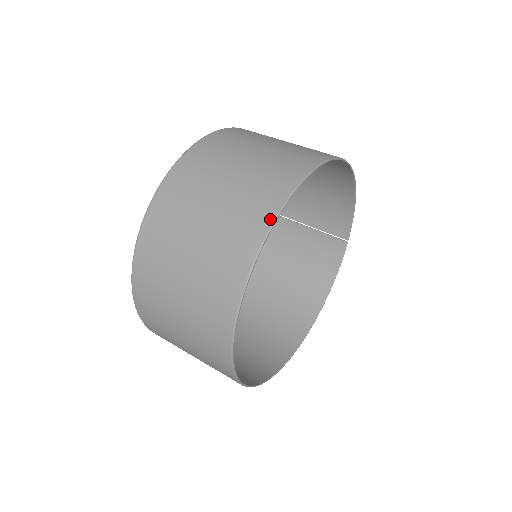
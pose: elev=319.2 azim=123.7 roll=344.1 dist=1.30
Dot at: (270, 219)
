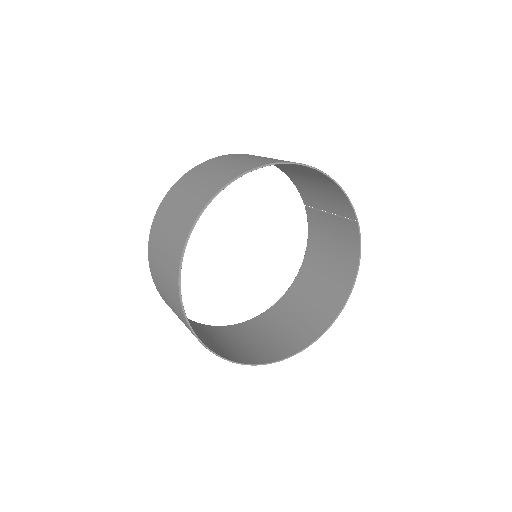
Dot at: (184, 240)
